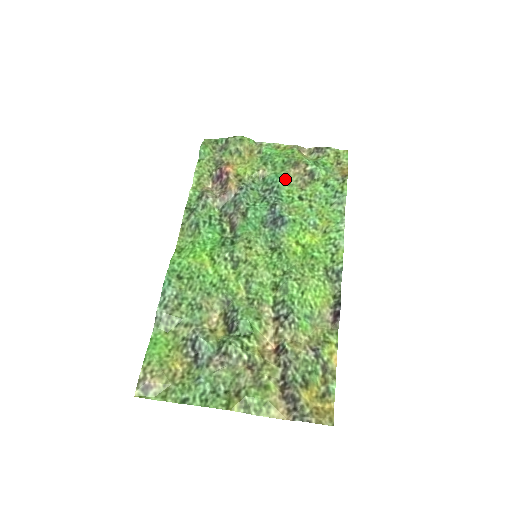
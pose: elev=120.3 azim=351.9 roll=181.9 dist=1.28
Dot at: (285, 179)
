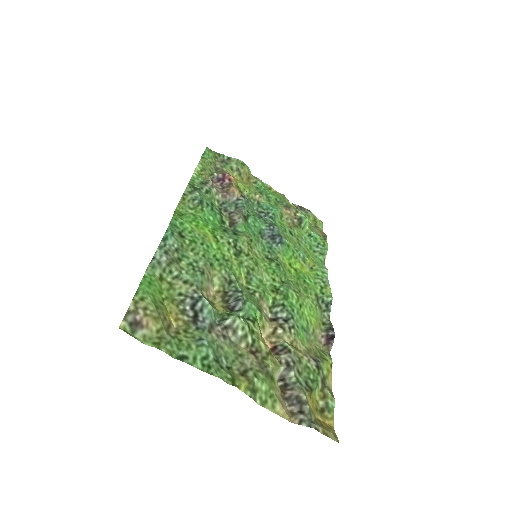
Dot at: (279, 212)
